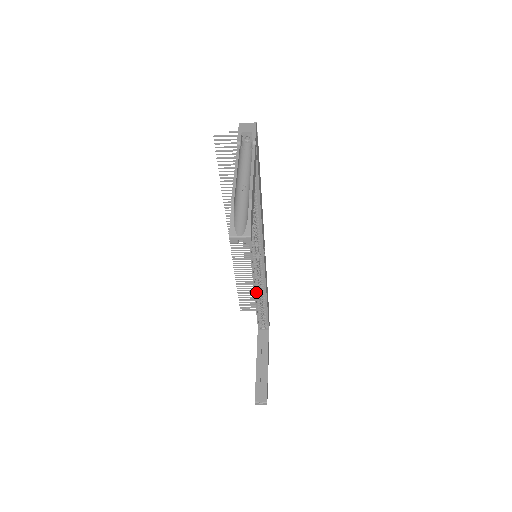
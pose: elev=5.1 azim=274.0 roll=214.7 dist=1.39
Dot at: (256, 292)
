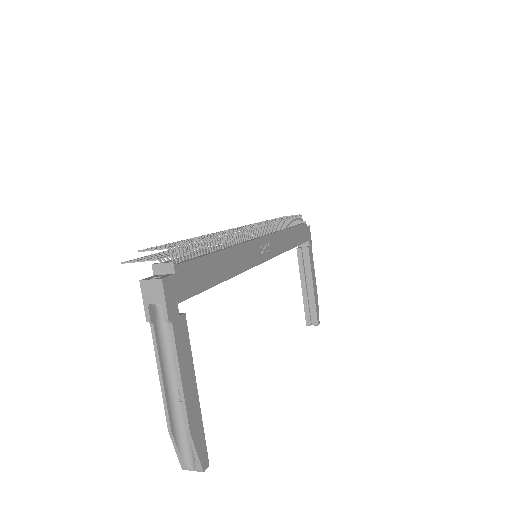
Dot at: occluded
